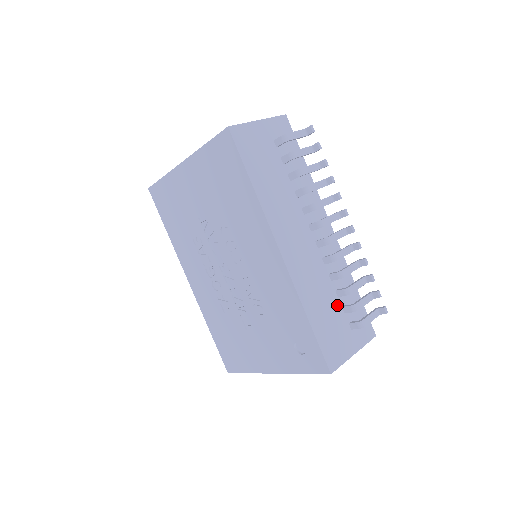
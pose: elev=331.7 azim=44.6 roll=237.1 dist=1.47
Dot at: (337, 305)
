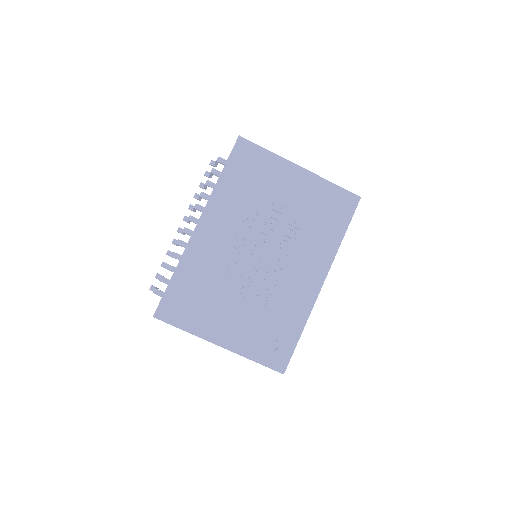
Dot at: occluded
